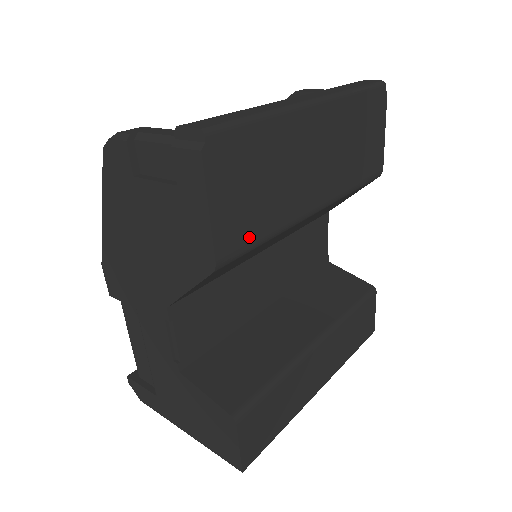
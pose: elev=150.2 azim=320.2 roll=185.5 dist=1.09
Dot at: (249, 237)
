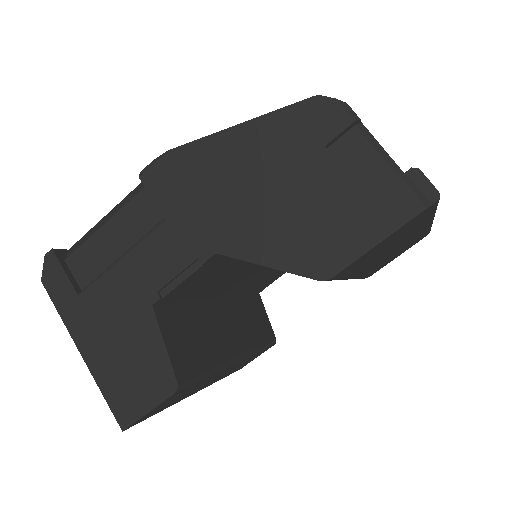
Dot at: (346, 273)
